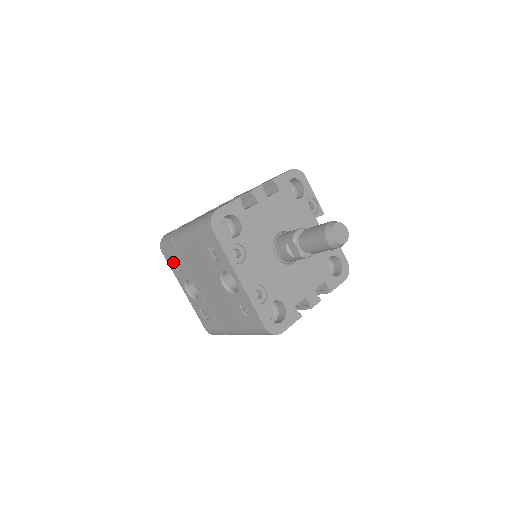
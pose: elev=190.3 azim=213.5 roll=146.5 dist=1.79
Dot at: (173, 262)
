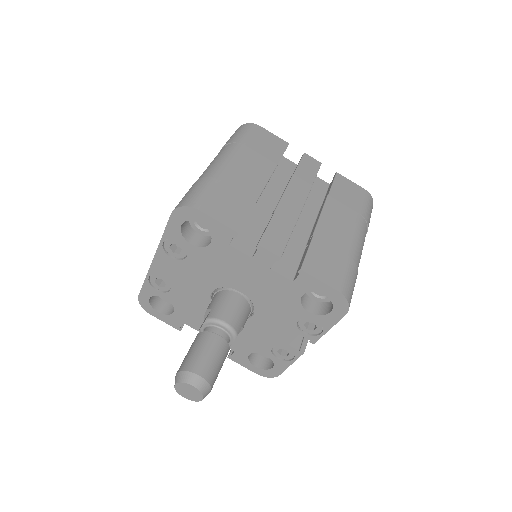
Dot at: occluded
